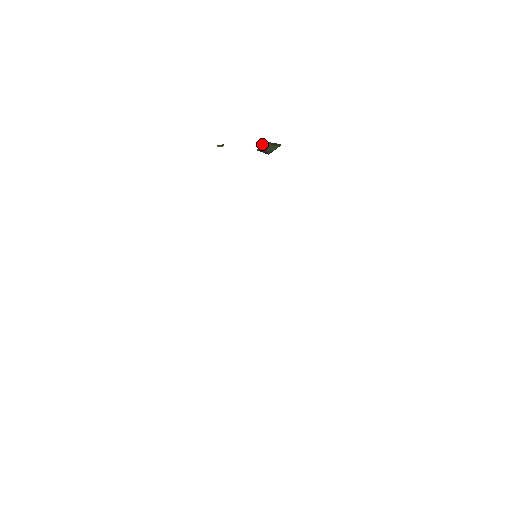
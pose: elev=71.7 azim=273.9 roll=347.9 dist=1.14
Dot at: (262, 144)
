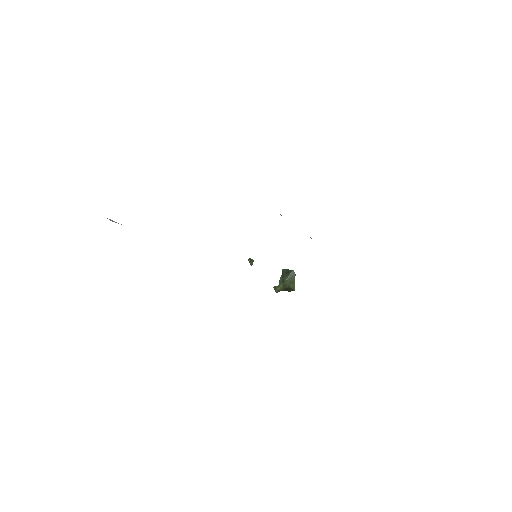
Dot at: (280, 283)
